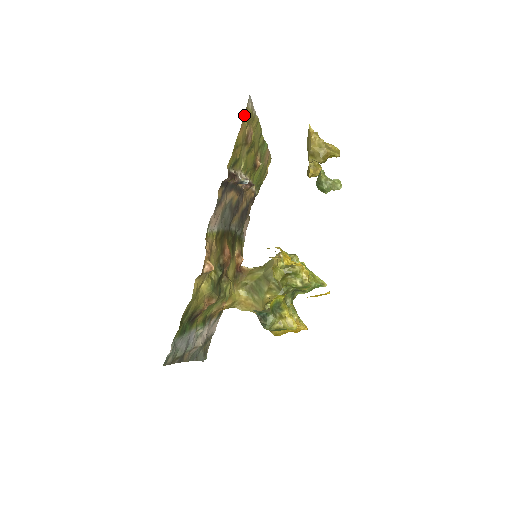
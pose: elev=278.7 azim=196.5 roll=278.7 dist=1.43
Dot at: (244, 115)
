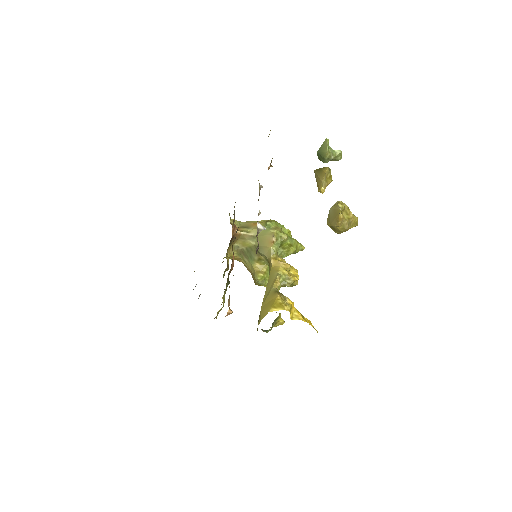
Dot at: occluded
